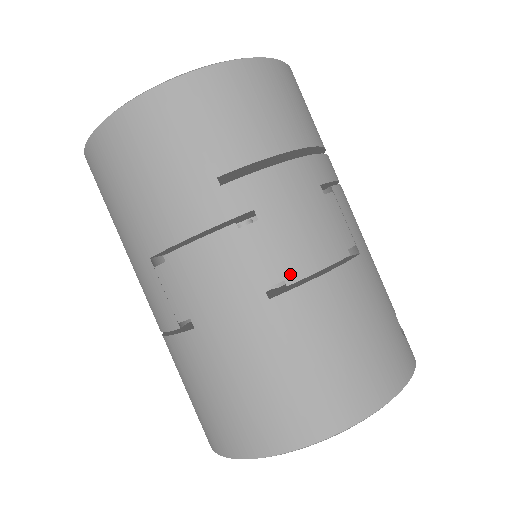
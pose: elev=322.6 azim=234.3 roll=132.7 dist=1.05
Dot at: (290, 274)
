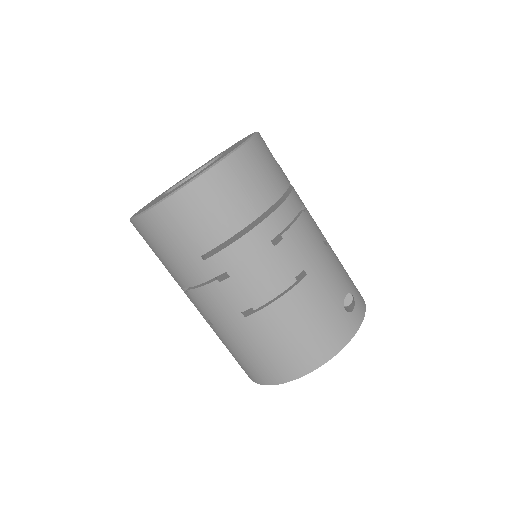
Dot at: (255, 304)
